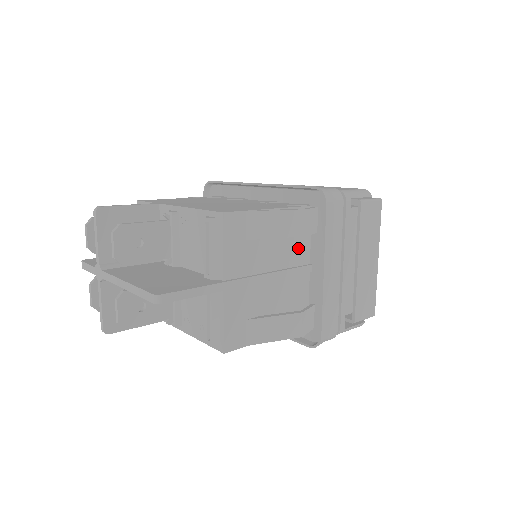
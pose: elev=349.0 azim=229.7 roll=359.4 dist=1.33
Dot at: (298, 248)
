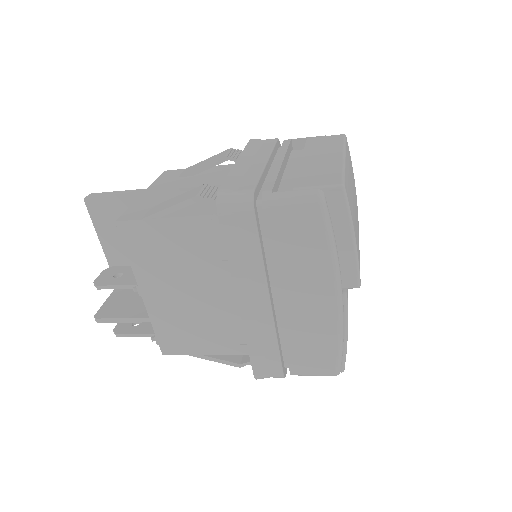
Dot at: occluded
